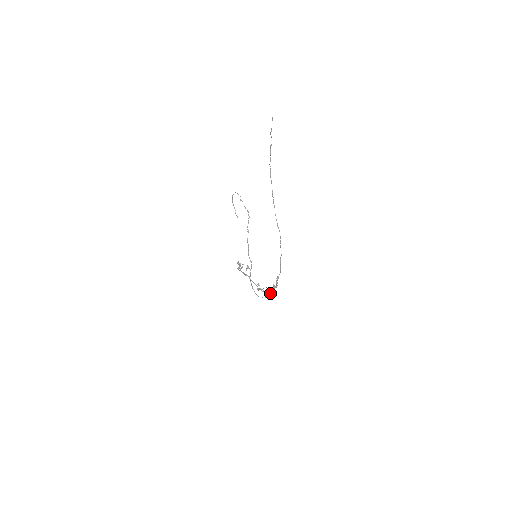
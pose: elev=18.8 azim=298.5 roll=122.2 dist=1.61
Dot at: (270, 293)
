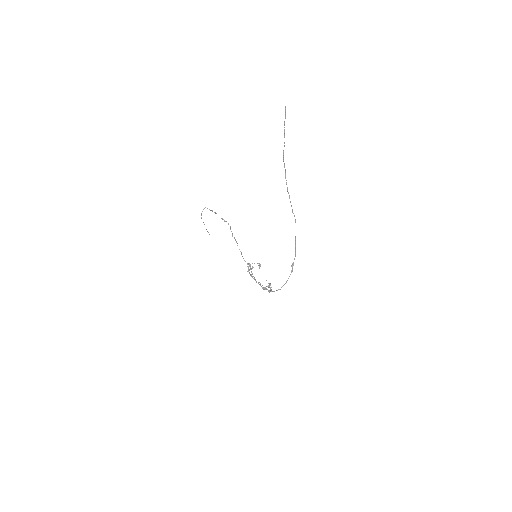
Dot at: (285, 283)
